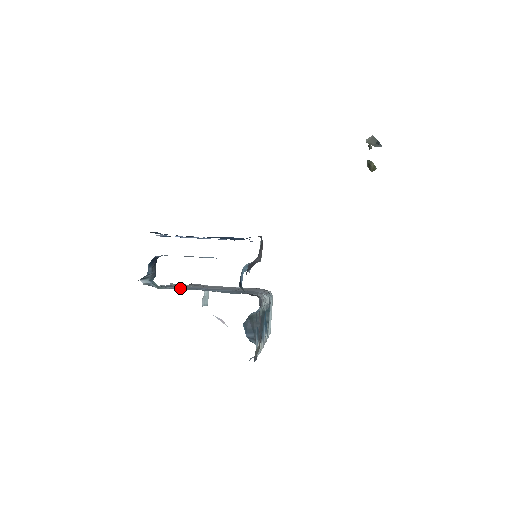
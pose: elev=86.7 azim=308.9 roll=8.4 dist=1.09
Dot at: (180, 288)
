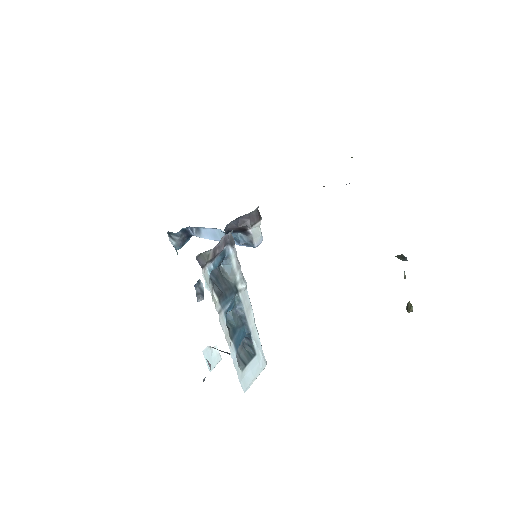
Dot at: occluded
